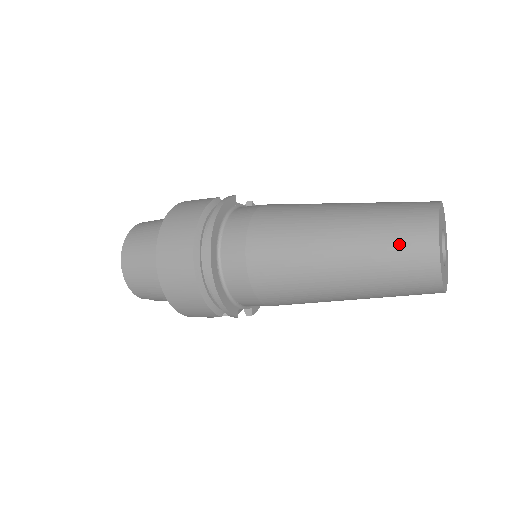
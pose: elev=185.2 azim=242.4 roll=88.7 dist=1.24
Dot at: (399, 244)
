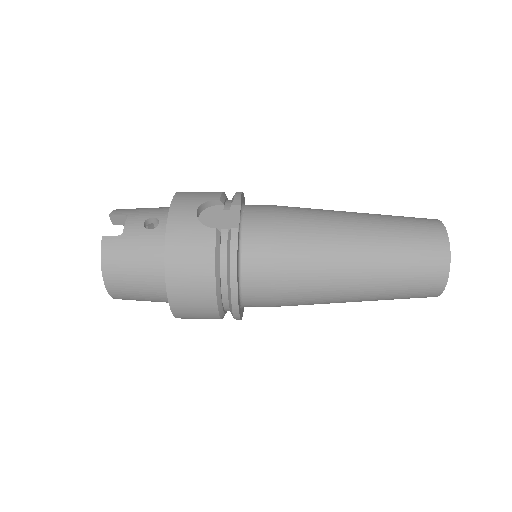
Dot at: (413, 292)
